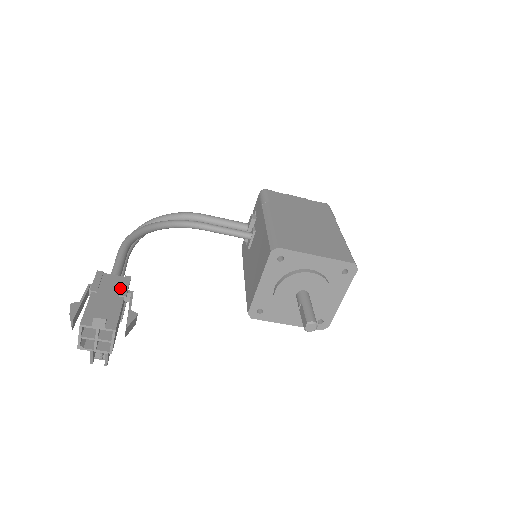
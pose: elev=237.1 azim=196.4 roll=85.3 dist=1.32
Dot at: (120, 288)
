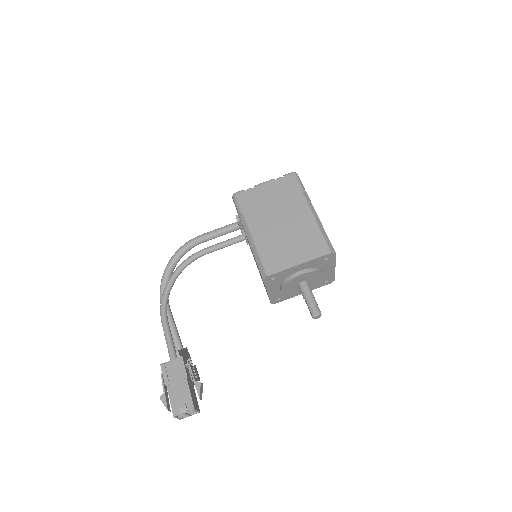
Dot at: (180, 371)
